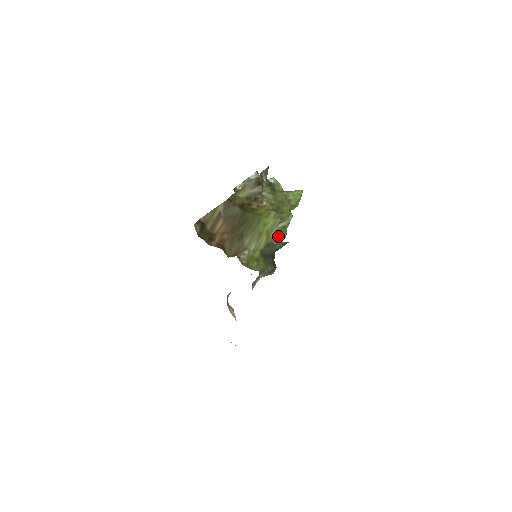
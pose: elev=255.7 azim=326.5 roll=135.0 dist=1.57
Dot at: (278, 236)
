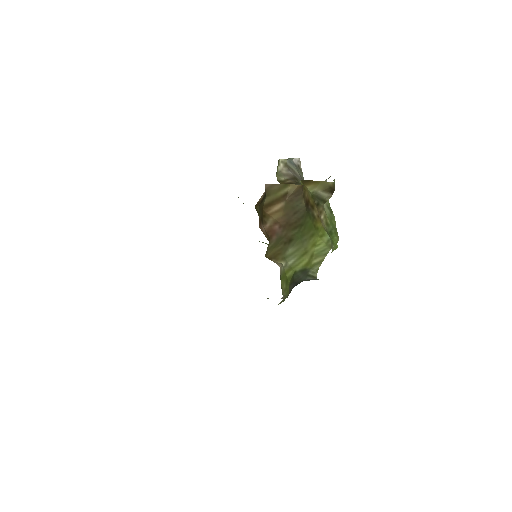
Dot at: (318, 268)
